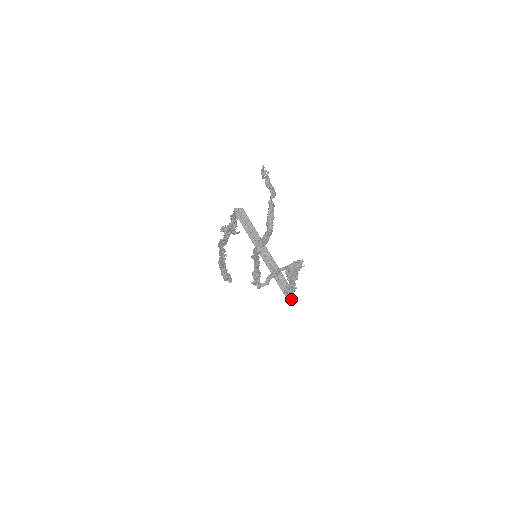
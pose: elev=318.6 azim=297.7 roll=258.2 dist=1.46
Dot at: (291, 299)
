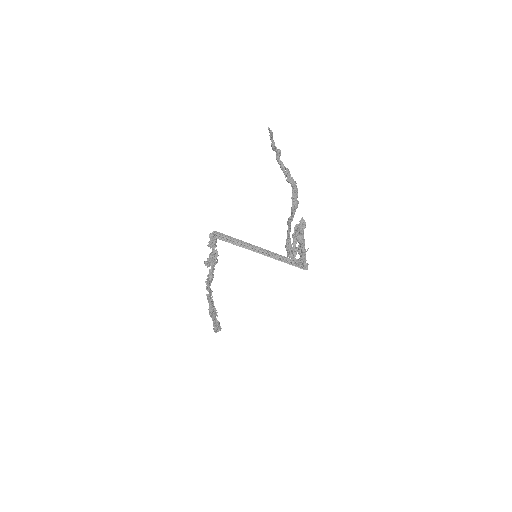
Dot at: (306, 266)
